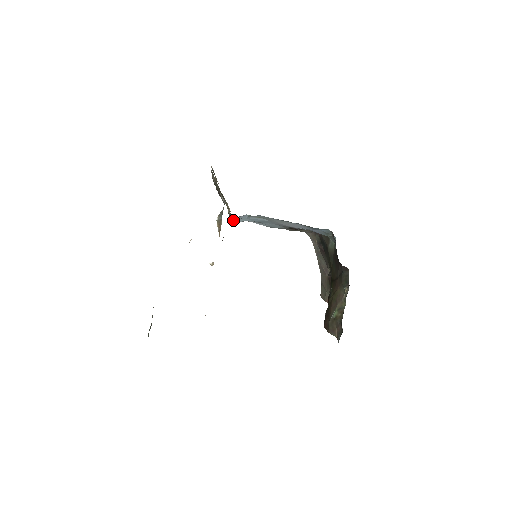
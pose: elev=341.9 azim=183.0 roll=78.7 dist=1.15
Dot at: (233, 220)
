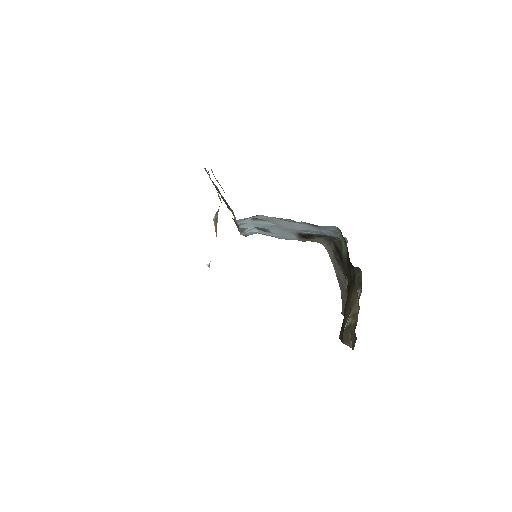
Dot at: (240, 229)
